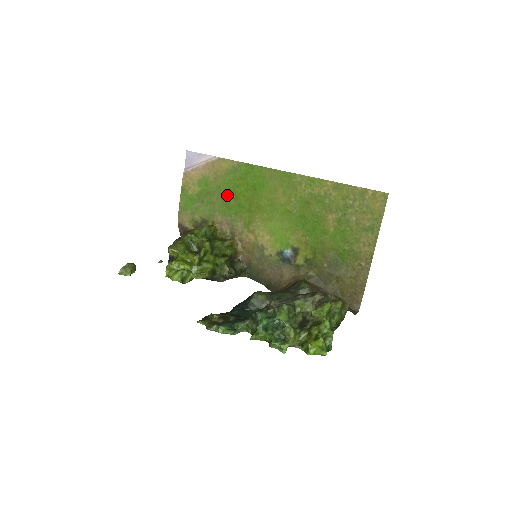
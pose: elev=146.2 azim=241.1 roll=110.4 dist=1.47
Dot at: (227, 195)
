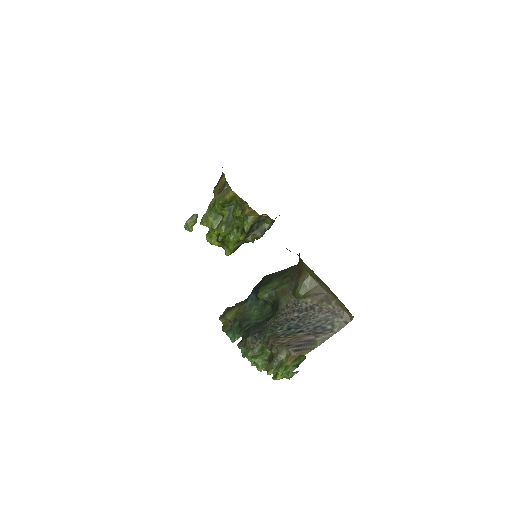
Dot at: occluded
